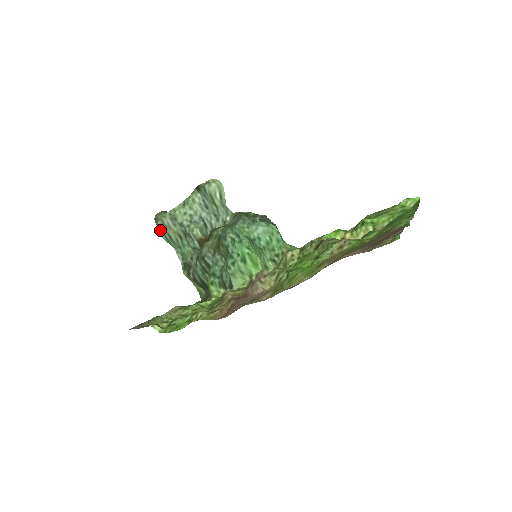
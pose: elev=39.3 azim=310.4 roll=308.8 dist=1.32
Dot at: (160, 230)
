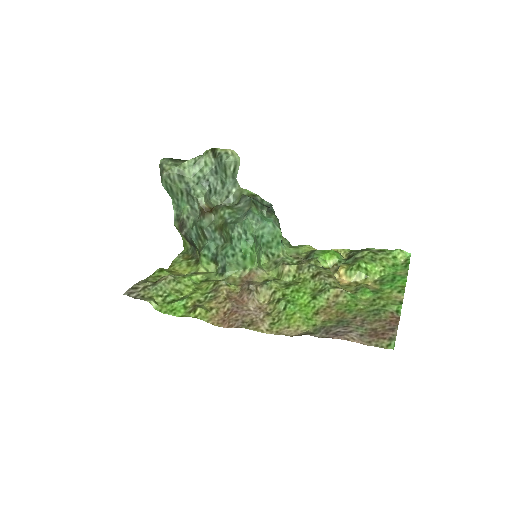
Dot at: (163, 181)
